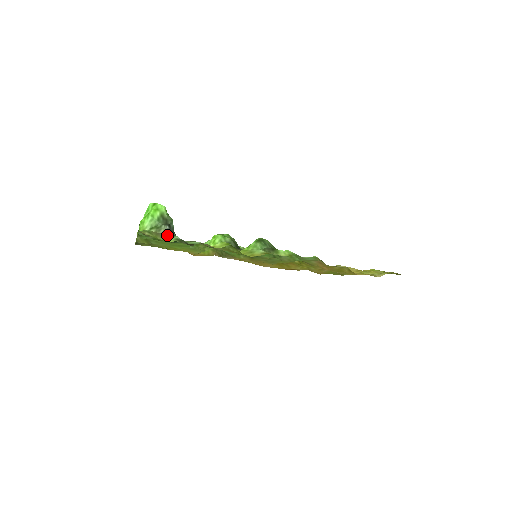
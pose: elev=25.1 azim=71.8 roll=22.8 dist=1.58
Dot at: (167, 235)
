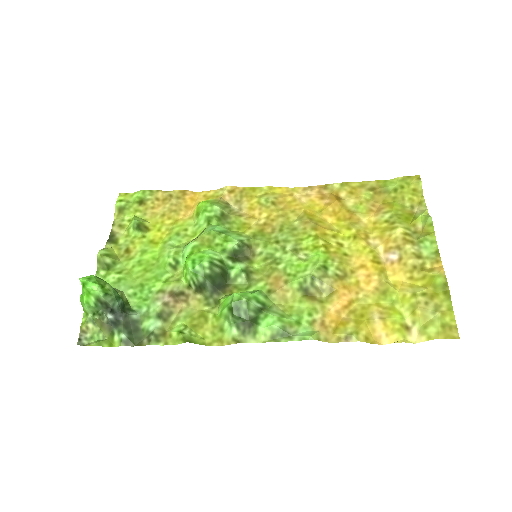
Dot at: (112, 327)
